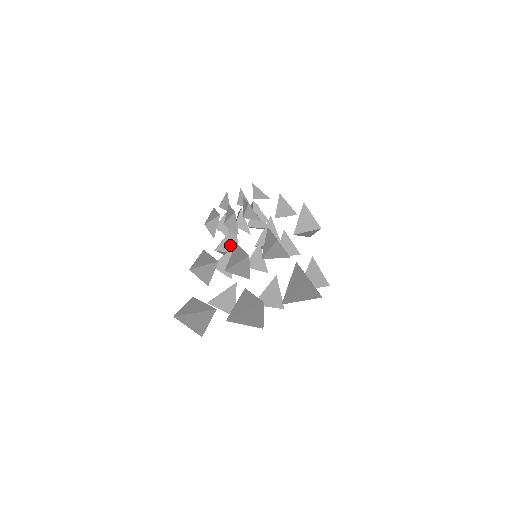
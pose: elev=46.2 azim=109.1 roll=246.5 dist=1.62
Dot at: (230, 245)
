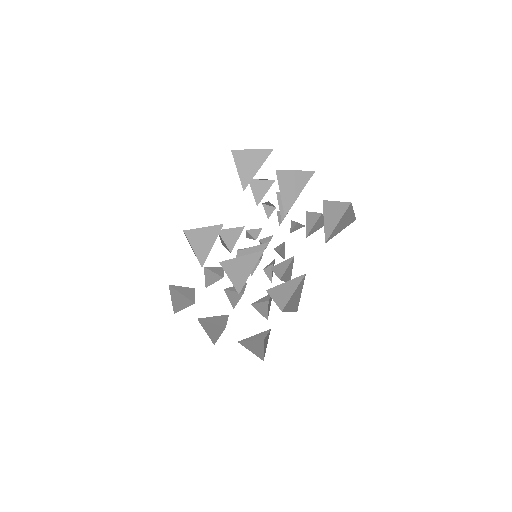
Dot at: (178, 301)
